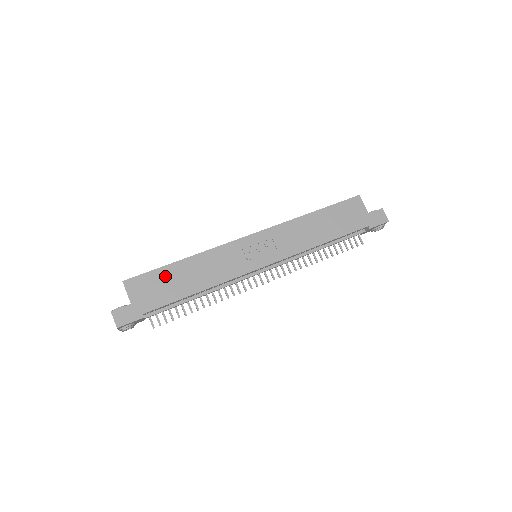
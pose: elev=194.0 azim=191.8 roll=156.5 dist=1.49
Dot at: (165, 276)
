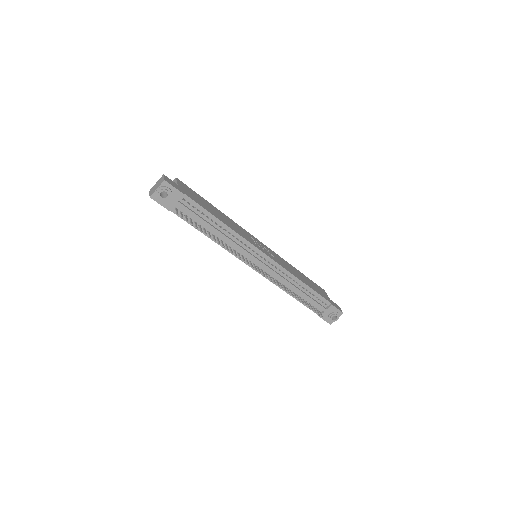
Dot at: (203, 200)
